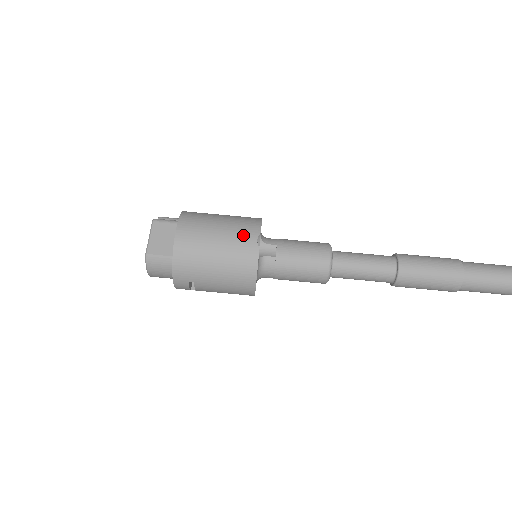
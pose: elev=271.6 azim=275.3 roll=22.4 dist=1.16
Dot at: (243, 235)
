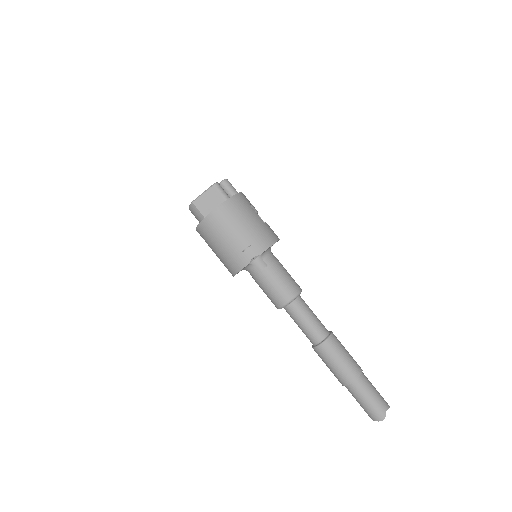
Dot at: (248, 247)
